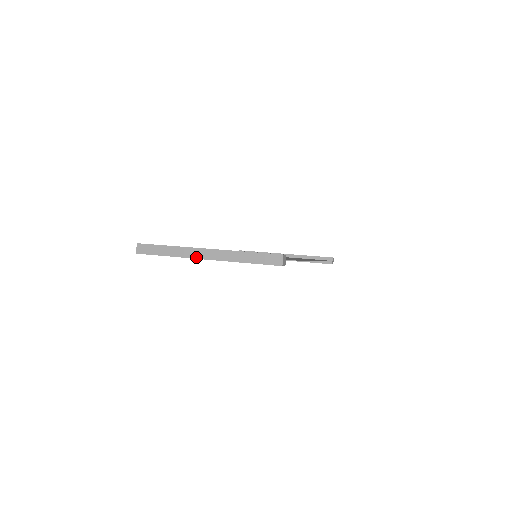
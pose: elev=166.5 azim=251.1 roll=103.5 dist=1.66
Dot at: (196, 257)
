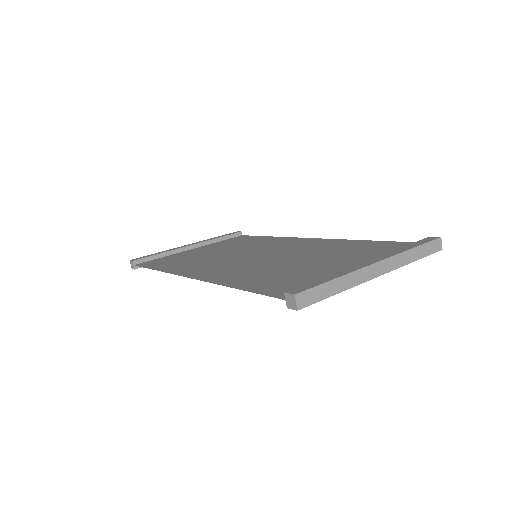
Dot at: (370, 278)
